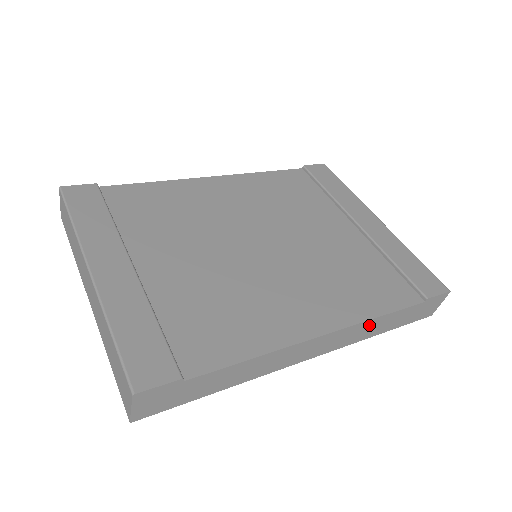
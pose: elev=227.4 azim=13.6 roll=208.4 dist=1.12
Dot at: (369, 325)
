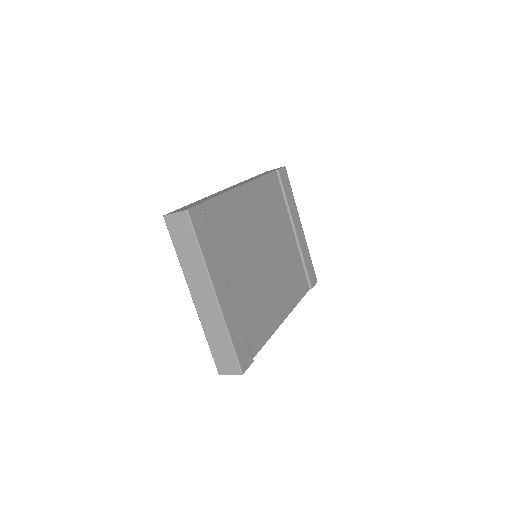
Dot at: occluded
